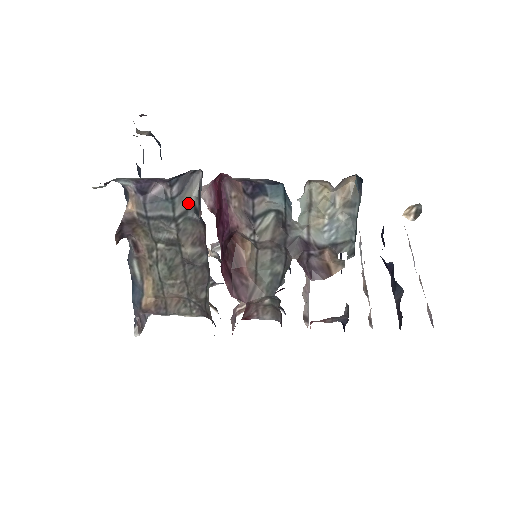
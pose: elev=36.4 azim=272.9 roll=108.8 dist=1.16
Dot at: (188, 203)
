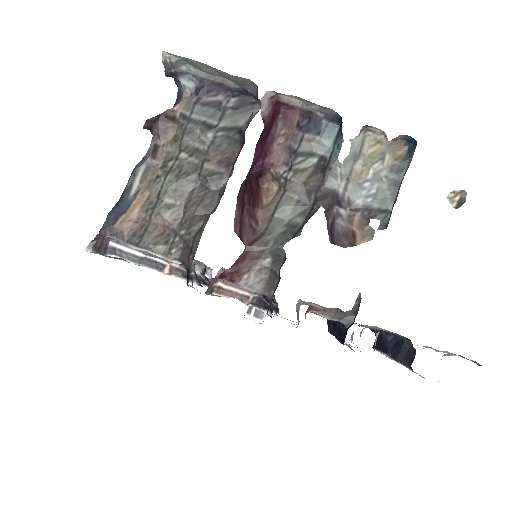
Dot at: (236, 123)
